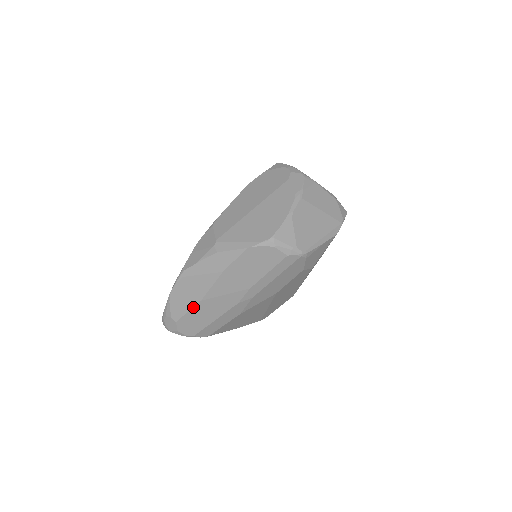
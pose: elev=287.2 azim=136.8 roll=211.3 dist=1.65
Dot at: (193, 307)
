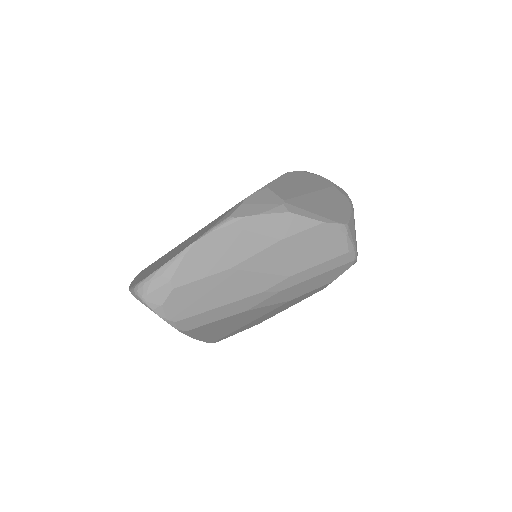
Dot at: (213, 274)
